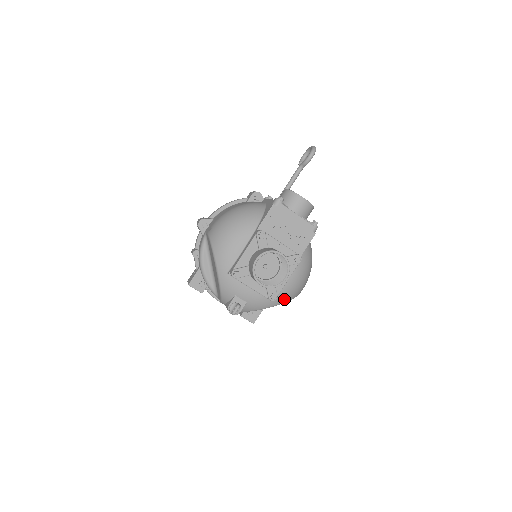
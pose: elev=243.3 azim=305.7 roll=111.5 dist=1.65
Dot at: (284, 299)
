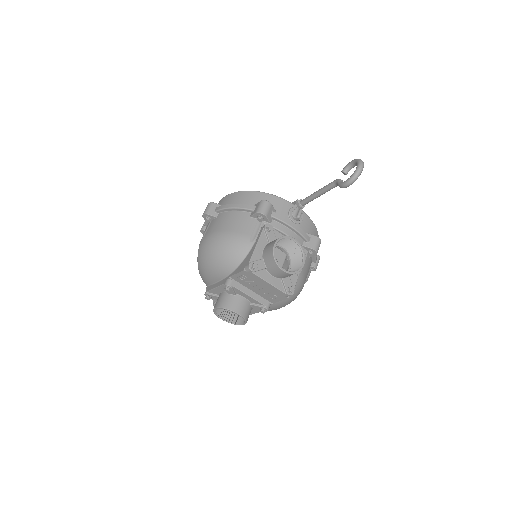
Dot at: occluded
